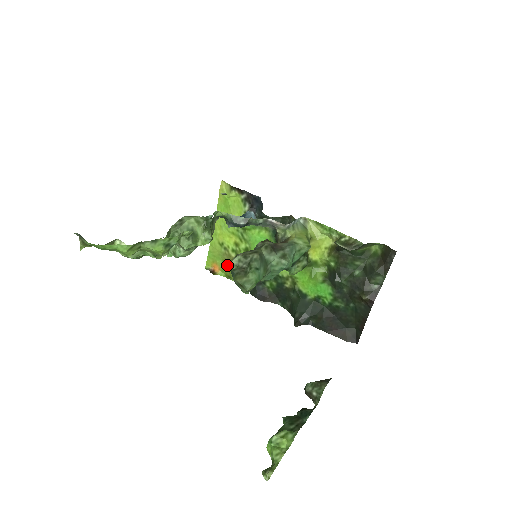
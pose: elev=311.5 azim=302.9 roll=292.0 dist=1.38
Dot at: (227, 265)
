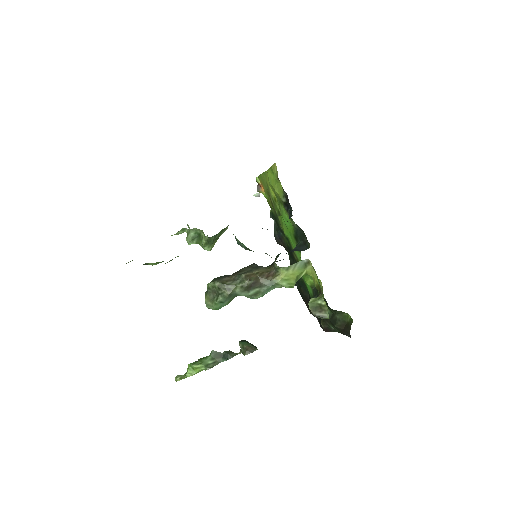
Dot at: (269, 197)
